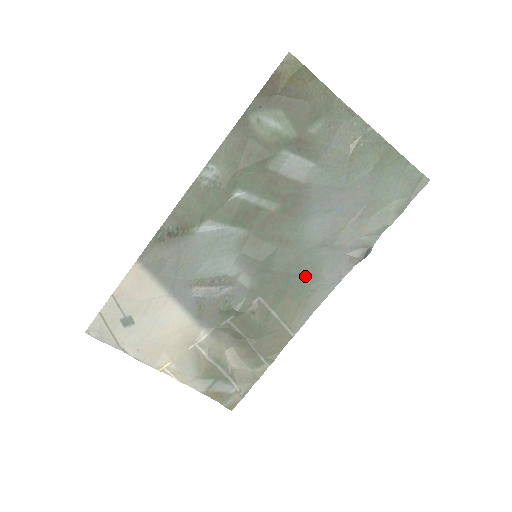
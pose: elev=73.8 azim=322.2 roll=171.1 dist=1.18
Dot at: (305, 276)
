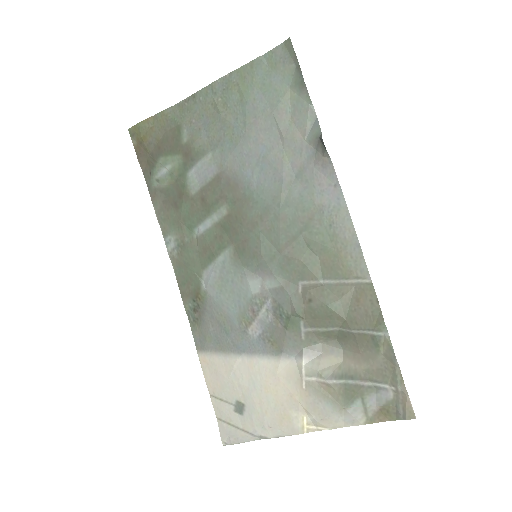
Dot at: (308, 223)
